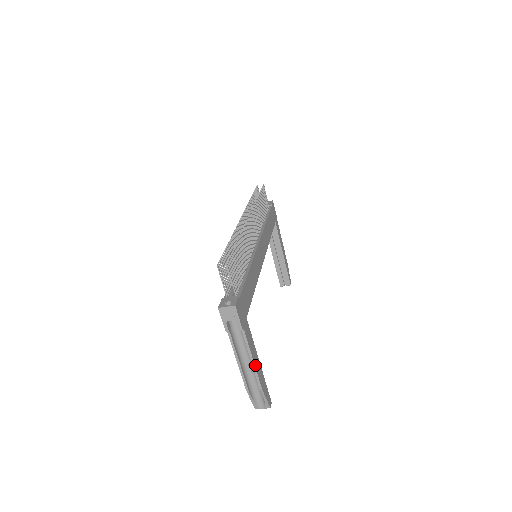
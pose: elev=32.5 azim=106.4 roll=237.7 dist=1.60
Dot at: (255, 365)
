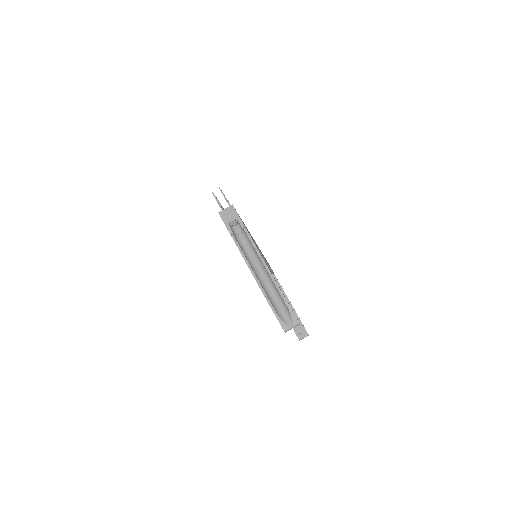
Dot at: (267, 266)
